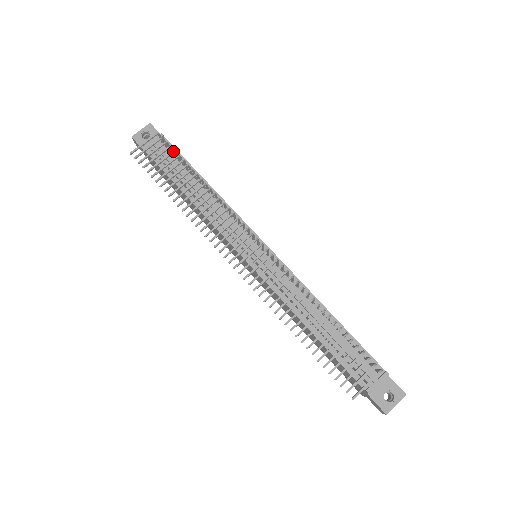
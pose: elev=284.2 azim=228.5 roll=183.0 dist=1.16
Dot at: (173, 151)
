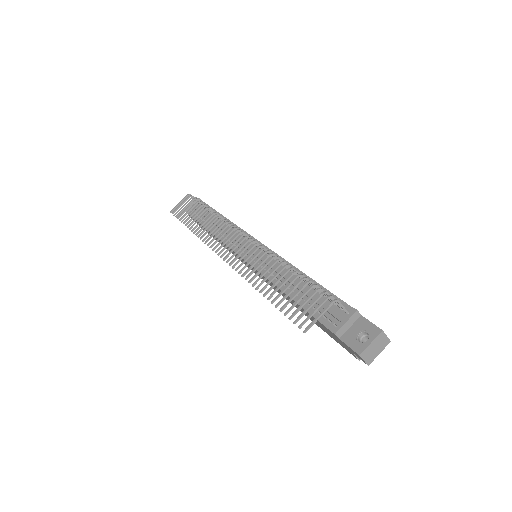
Dot at: (196, 200)
